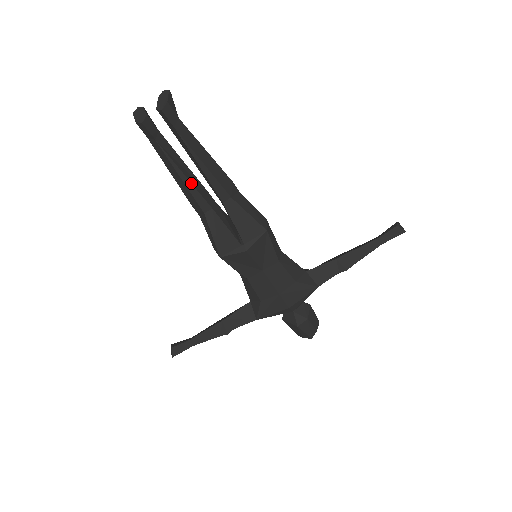
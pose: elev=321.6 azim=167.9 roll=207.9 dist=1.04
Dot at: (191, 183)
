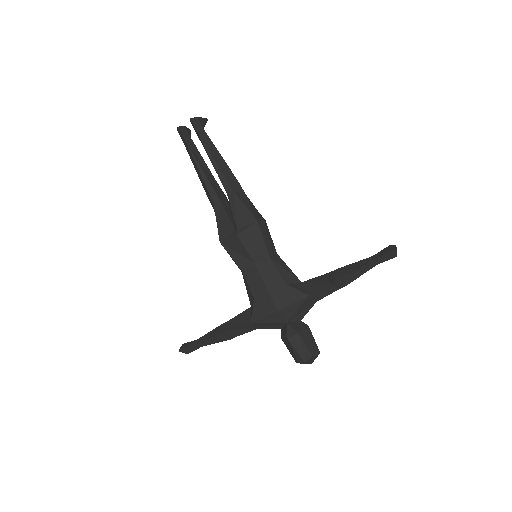
Dot at: (206, 176)
